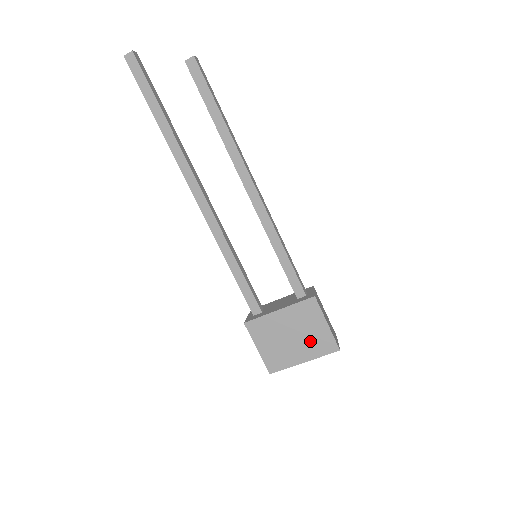
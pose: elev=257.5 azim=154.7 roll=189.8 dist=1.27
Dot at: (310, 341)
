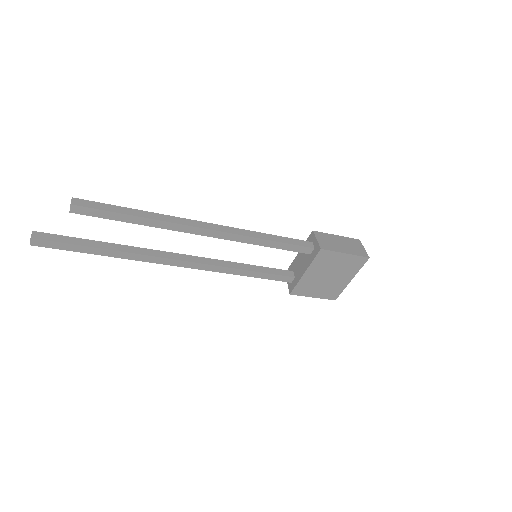
Dot at: (344, 269)
